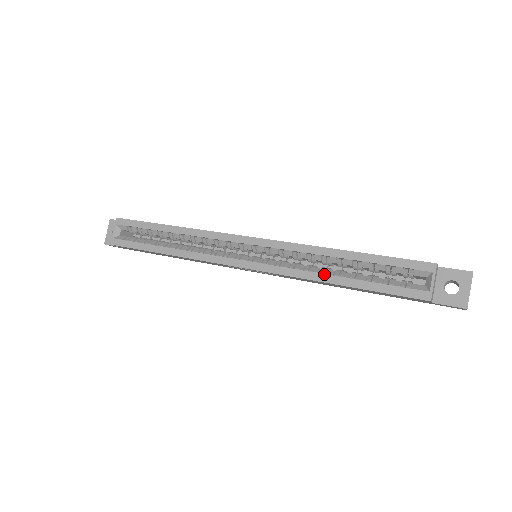
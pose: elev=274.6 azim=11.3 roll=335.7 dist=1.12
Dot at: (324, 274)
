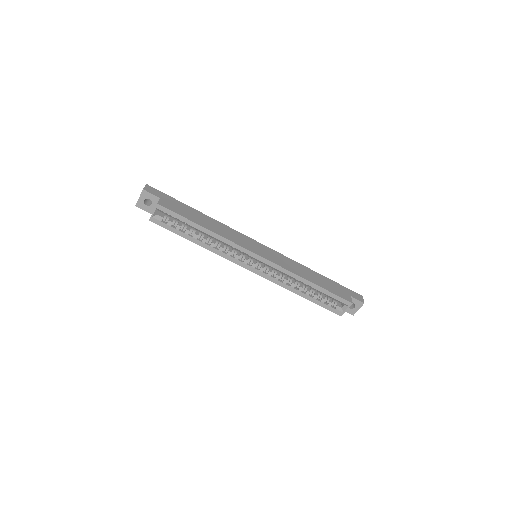
Dot at: (297, 290)
